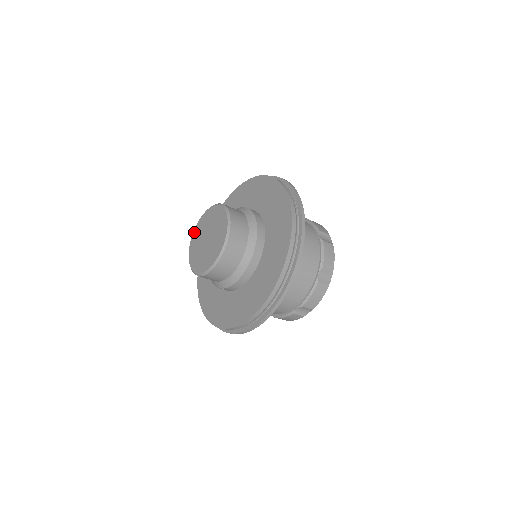
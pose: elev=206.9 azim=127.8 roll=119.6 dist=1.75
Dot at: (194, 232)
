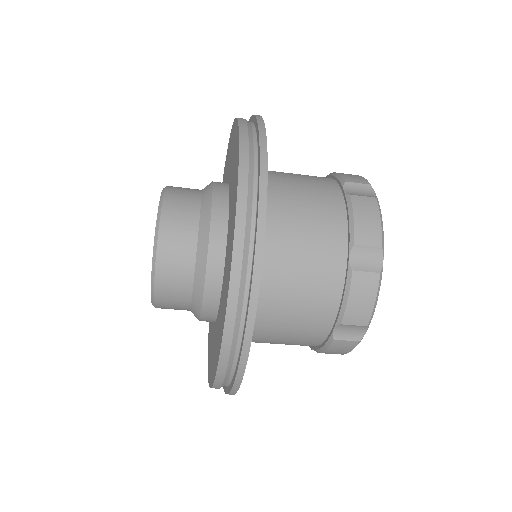
Dot at: occluded
